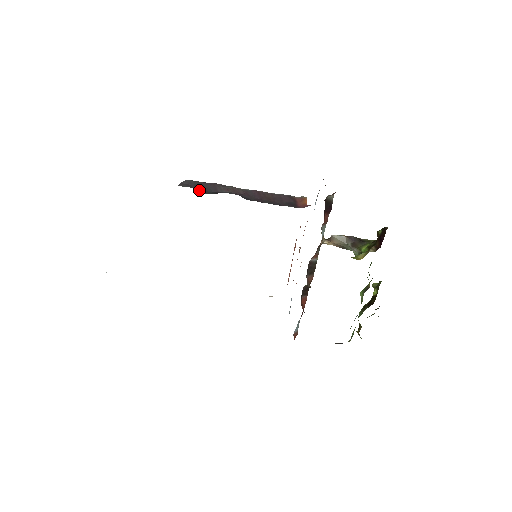
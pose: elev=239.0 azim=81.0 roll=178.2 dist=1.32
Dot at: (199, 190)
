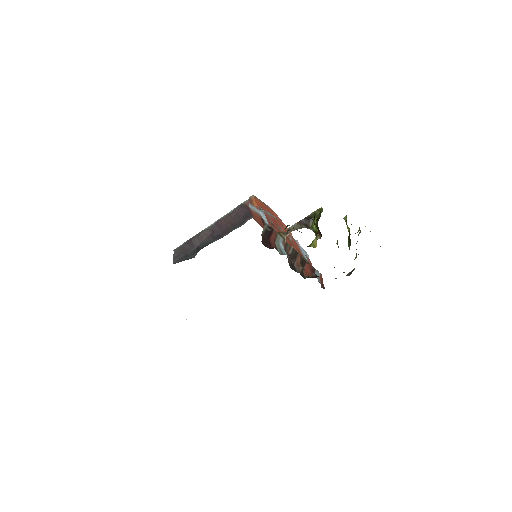
Dot at: (187, 257)
